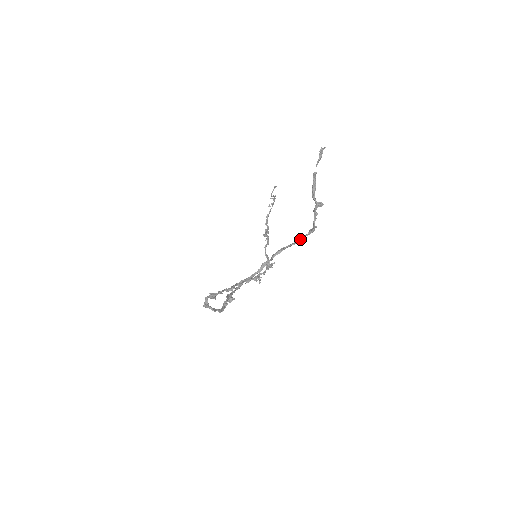
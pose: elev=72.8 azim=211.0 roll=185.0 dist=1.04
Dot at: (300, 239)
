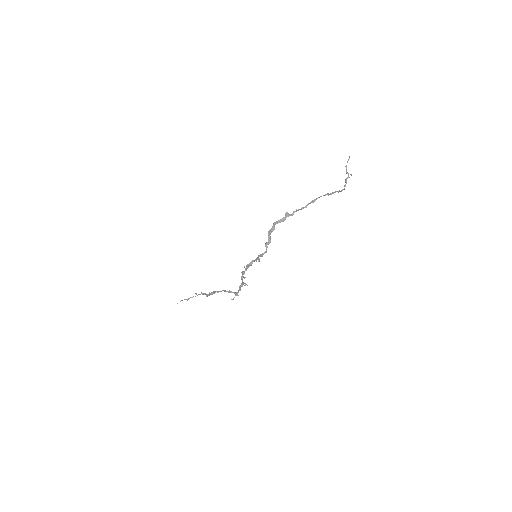
Dot at: occluded
